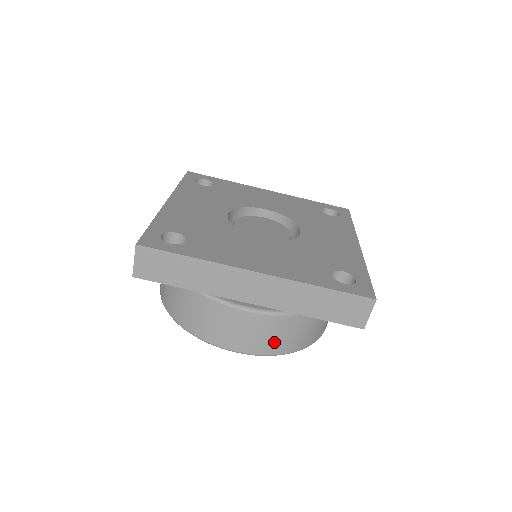
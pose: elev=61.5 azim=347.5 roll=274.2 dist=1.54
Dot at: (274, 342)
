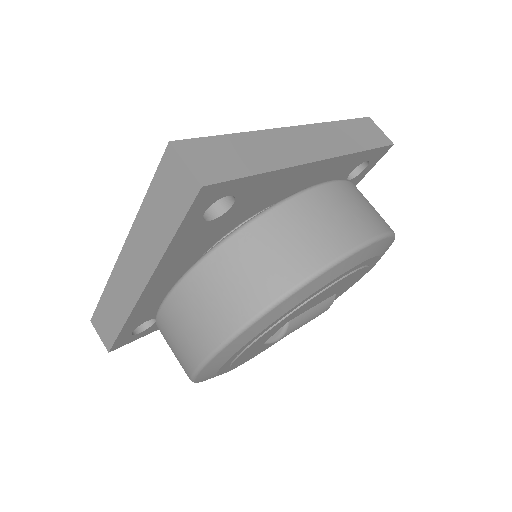
Dot at: (376, 214)
